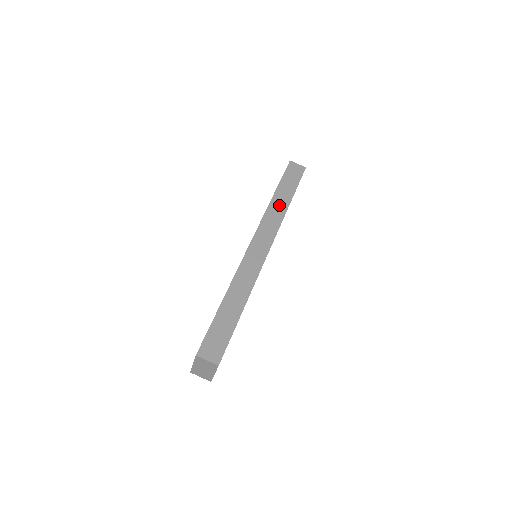
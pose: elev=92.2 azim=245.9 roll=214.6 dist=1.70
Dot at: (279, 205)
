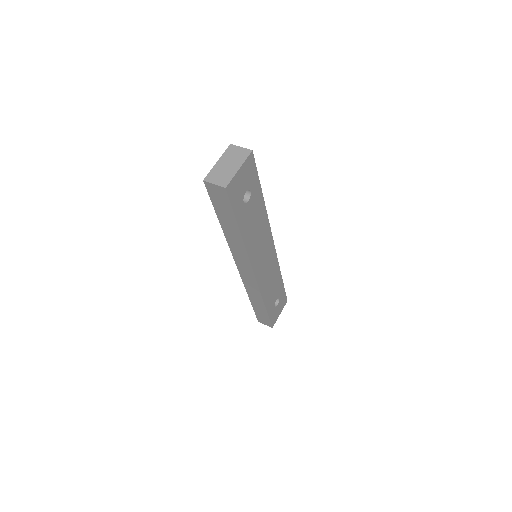
Dot at: occluded
